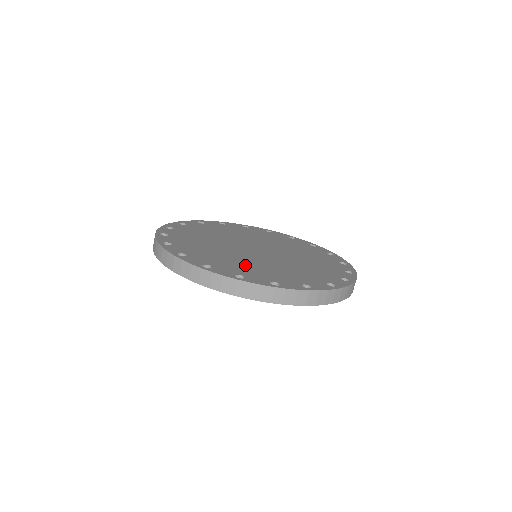
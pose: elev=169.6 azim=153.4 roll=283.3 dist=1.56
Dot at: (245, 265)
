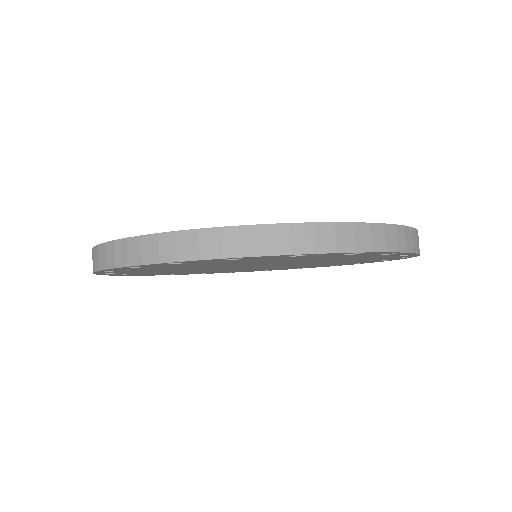
Dot at: occluded
